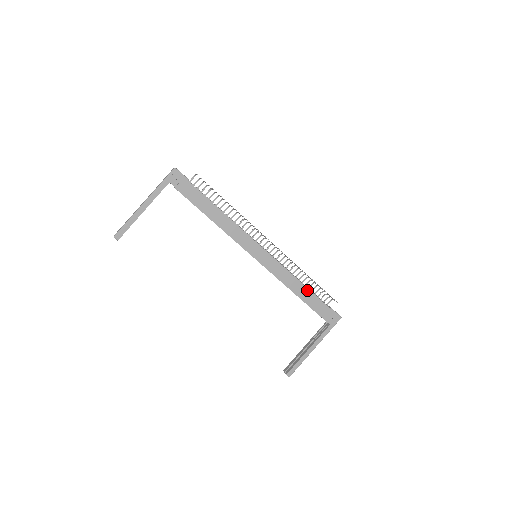
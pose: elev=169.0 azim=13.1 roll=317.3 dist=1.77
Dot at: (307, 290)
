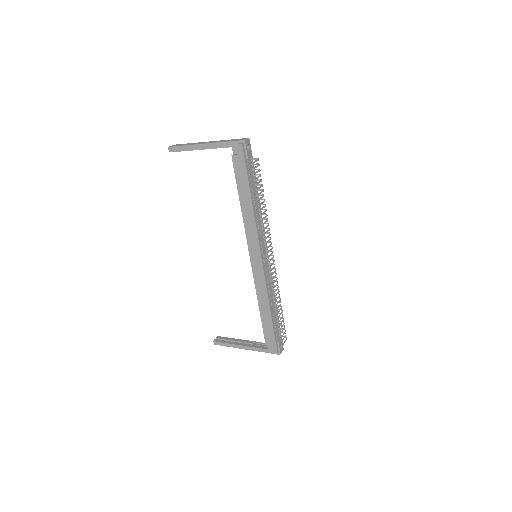
Dot at: (270, 314)
